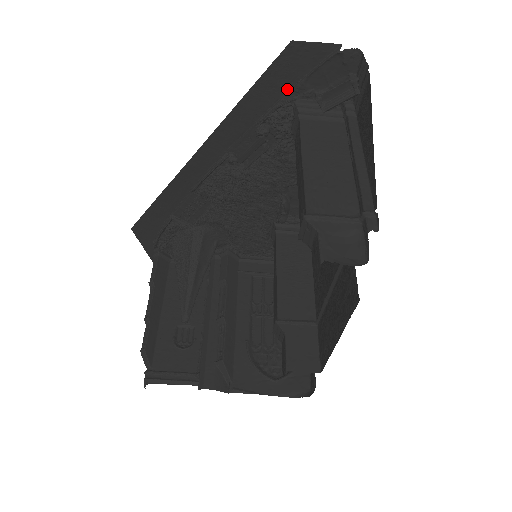
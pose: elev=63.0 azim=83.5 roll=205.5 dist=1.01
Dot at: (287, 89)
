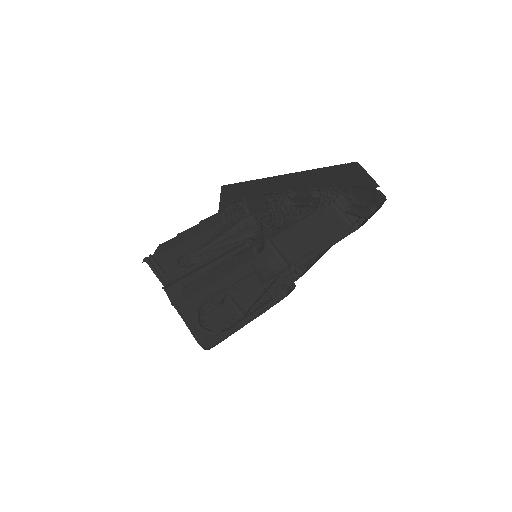
Dot at: (341, 184)
